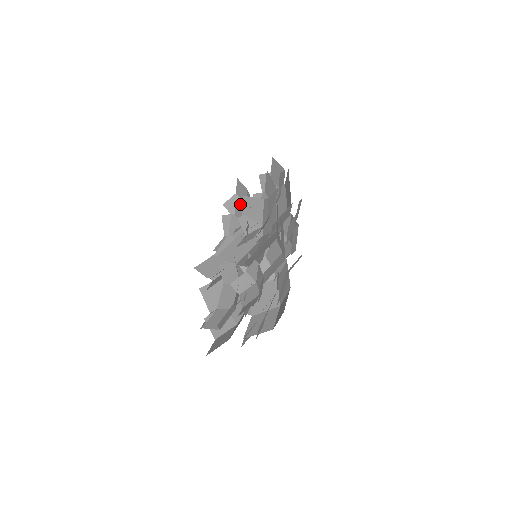
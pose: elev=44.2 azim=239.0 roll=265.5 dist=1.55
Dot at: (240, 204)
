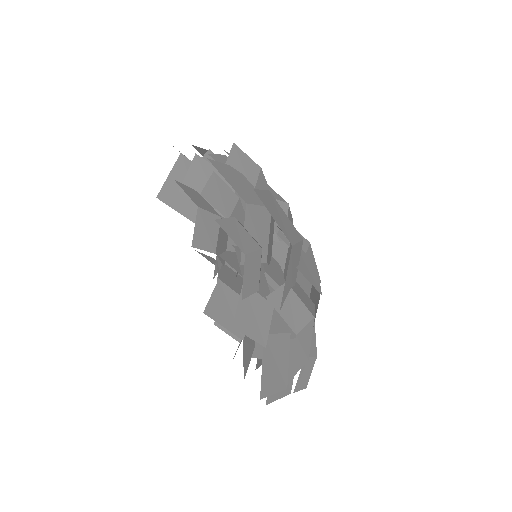
Dot at: occluded
